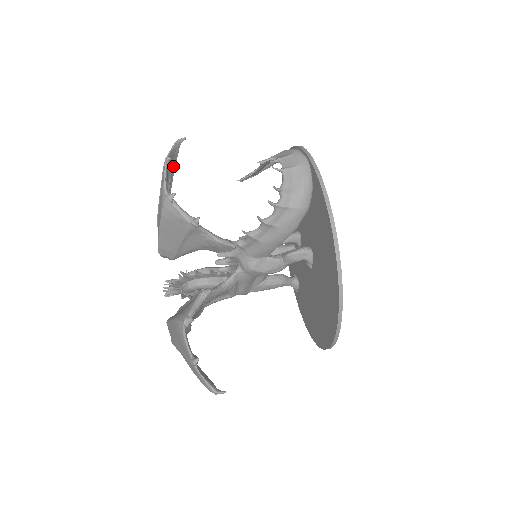
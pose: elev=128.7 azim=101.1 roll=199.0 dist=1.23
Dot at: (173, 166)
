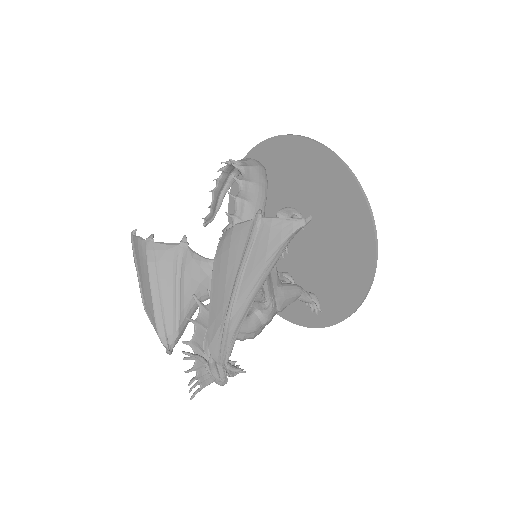
Dot at: occluded
